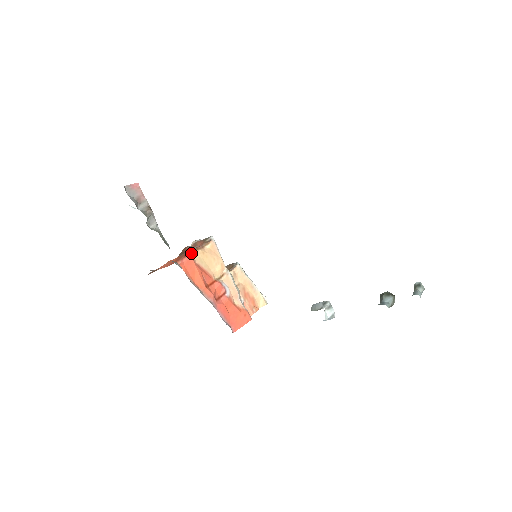
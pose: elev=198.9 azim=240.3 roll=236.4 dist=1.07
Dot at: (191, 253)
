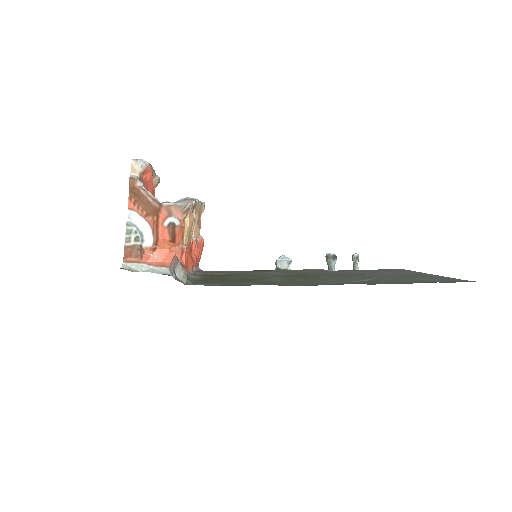
Dot at: (183, 243)
